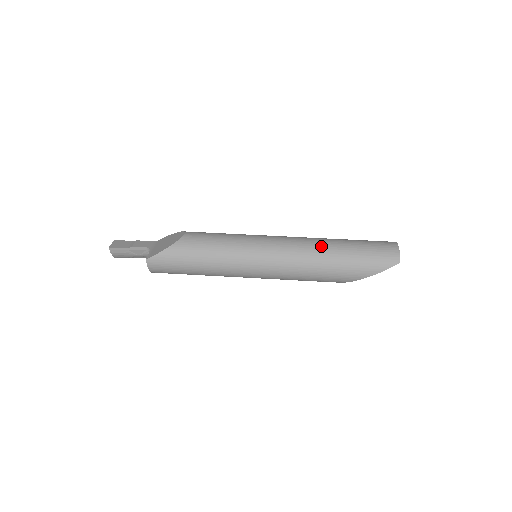
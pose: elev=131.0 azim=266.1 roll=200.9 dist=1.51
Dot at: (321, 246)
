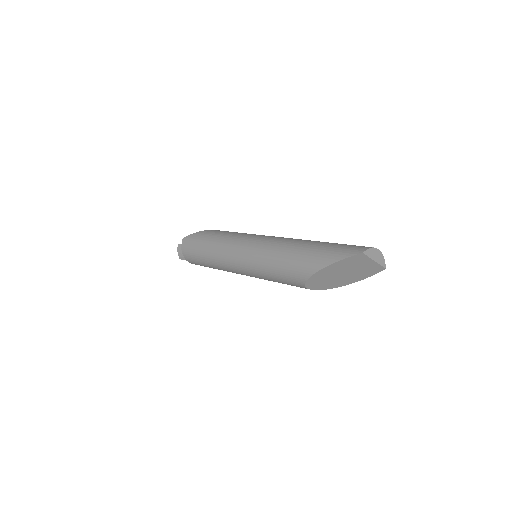
Dot at: occluded
